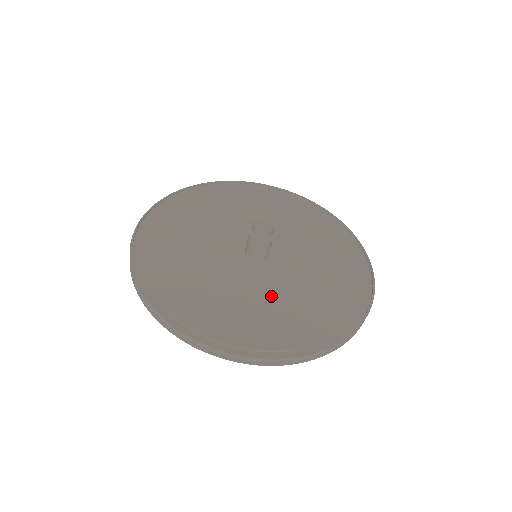
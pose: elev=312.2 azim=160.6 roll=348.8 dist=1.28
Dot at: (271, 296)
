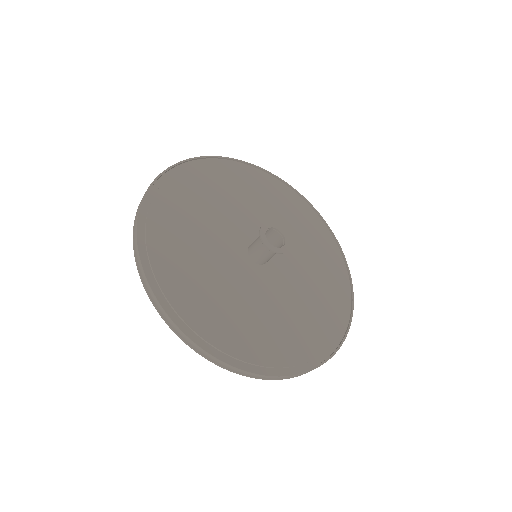
Dot at: (235, 292)
